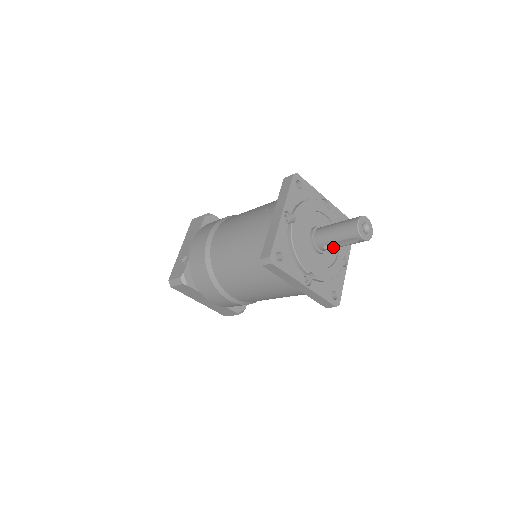
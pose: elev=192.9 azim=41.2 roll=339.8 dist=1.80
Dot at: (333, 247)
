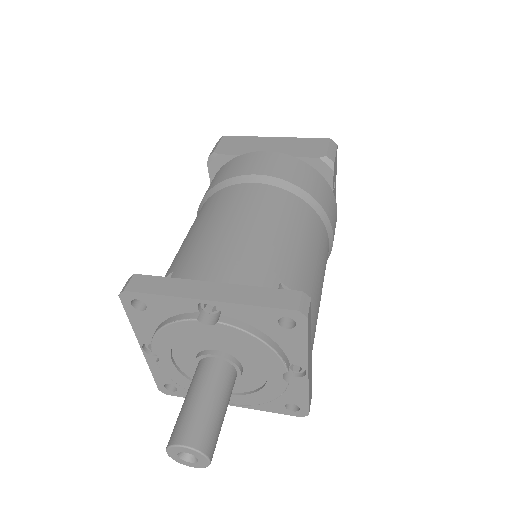
Dot at: occluded
